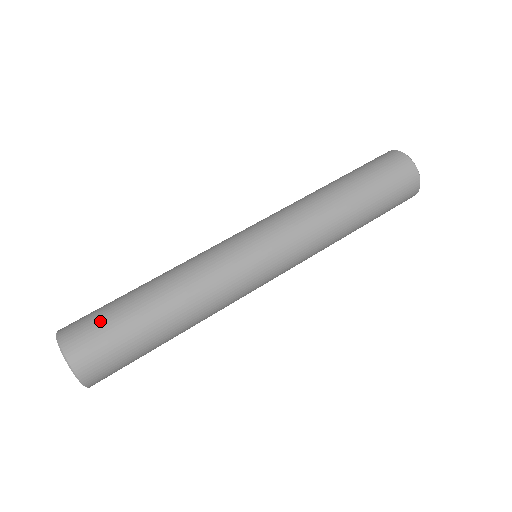
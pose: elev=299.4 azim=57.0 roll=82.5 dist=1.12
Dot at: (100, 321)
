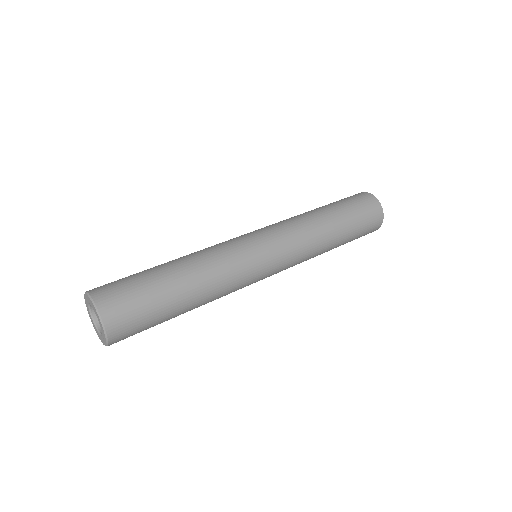
Dot at: (133, 290)
